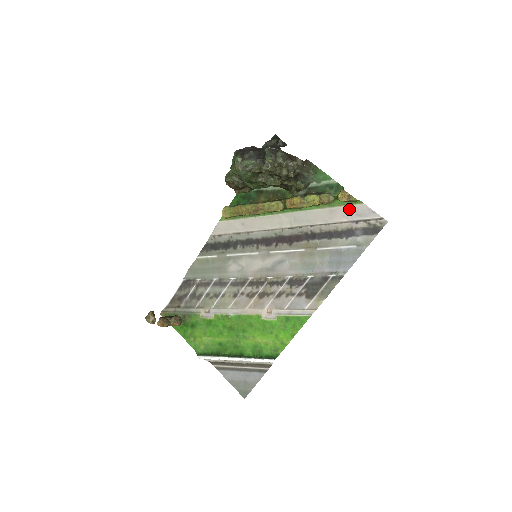
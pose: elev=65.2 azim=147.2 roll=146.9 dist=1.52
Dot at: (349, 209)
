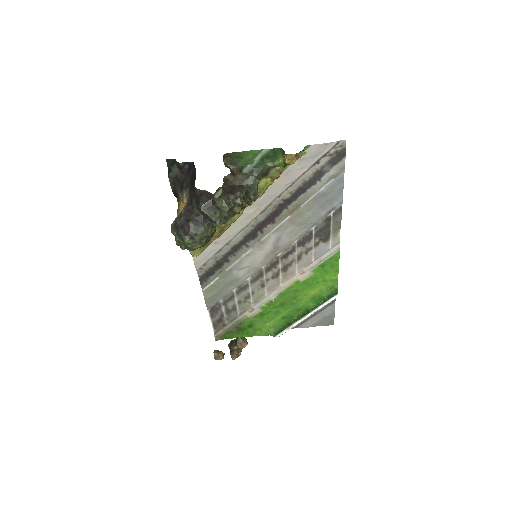
Dot at: (302, 160)
